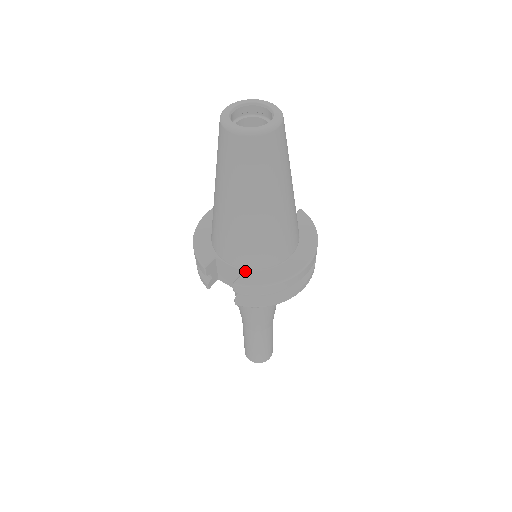
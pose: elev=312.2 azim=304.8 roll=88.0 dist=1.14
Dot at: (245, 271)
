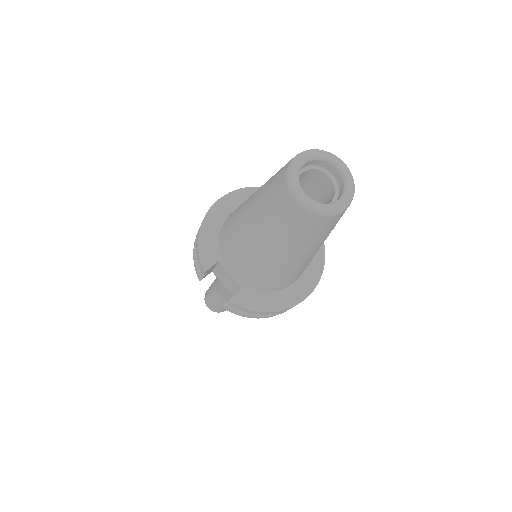
Dot at: (245, 288)
